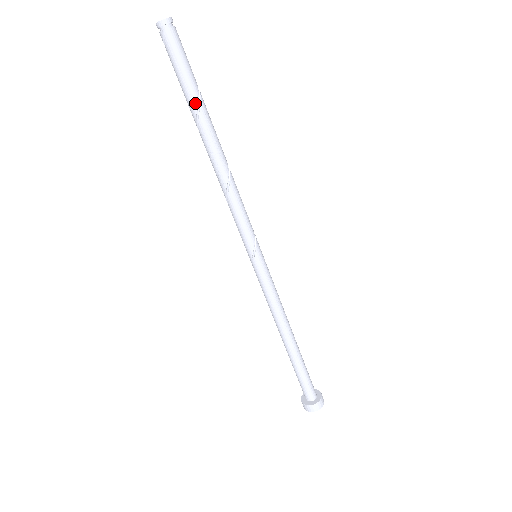
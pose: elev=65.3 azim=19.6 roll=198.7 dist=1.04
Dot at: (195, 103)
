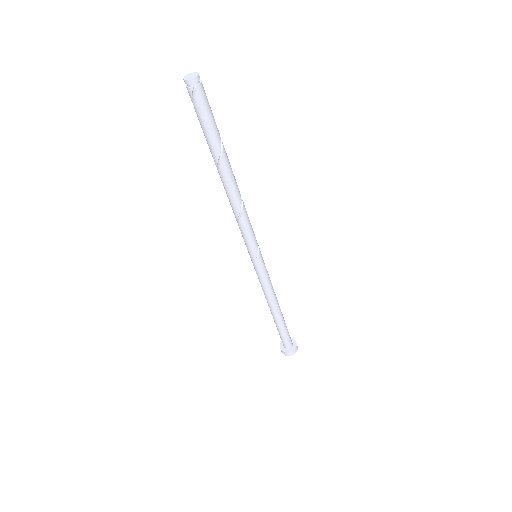
Dot at: (219, 146)
